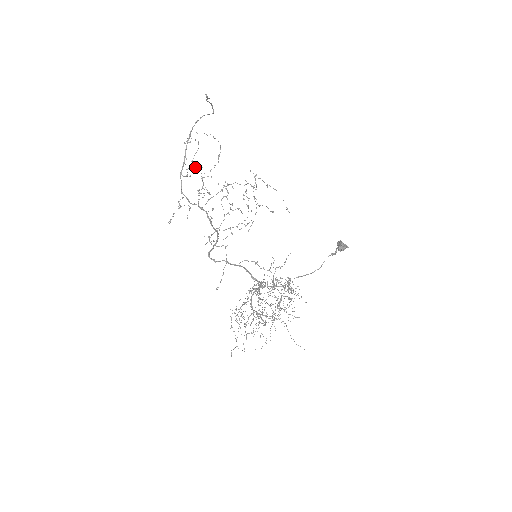
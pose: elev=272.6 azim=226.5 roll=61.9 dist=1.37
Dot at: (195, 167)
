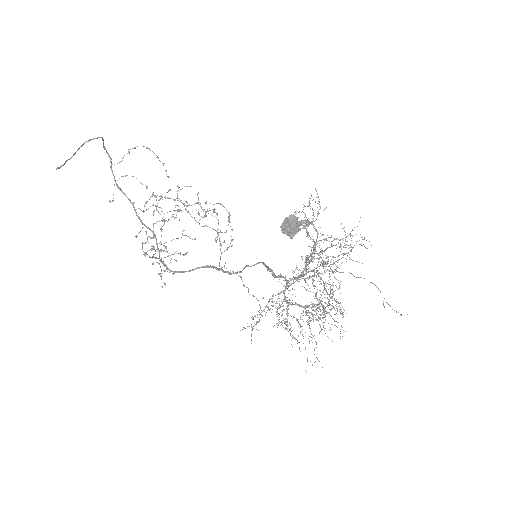
Dot at: (147, 201)
